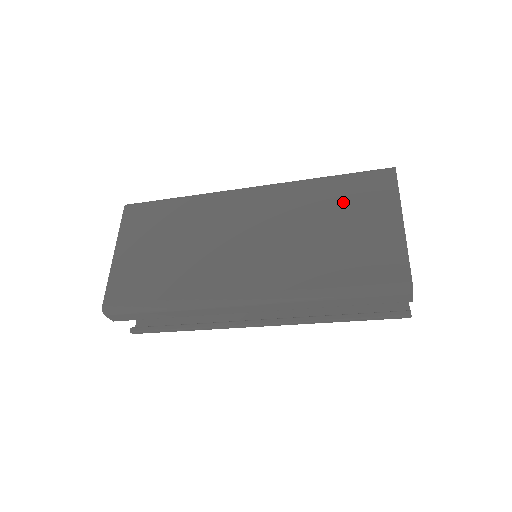
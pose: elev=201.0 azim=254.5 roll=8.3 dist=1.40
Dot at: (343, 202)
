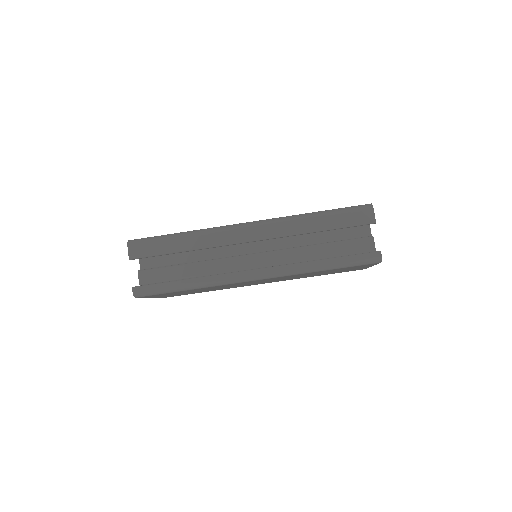
Dot at: occluded
